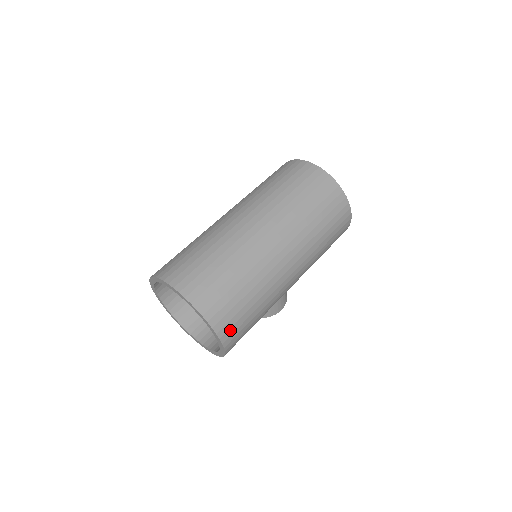
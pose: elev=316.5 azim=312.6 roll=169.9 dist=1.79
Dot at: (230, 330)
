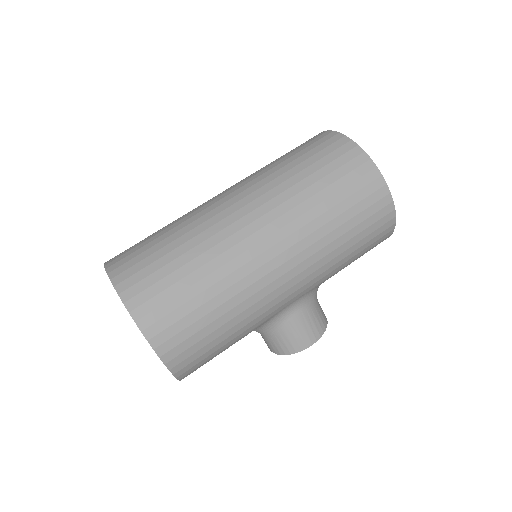
Dot at: (160, 322)
